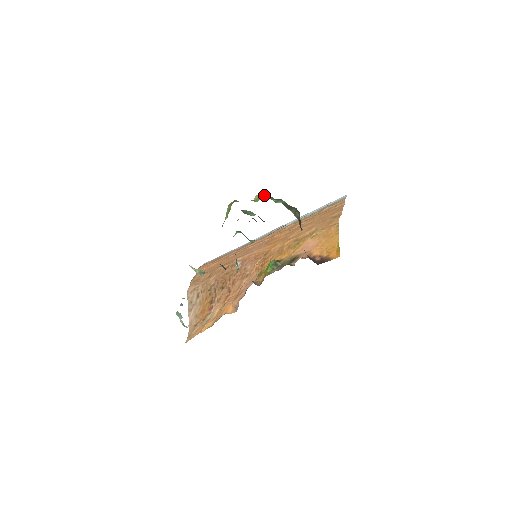
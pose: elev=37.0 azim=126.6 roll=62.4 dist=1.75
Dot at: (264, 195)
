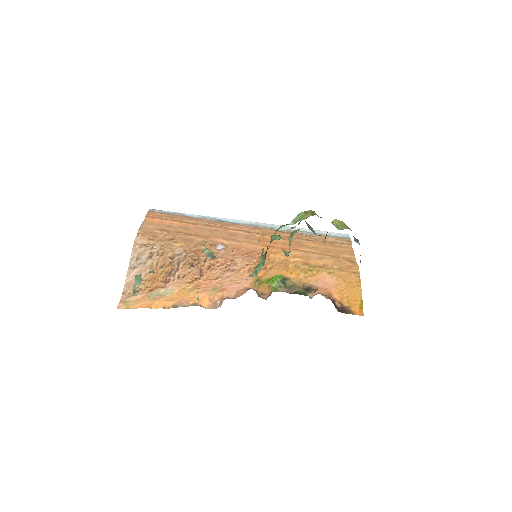
Dot at: (346, 226)
